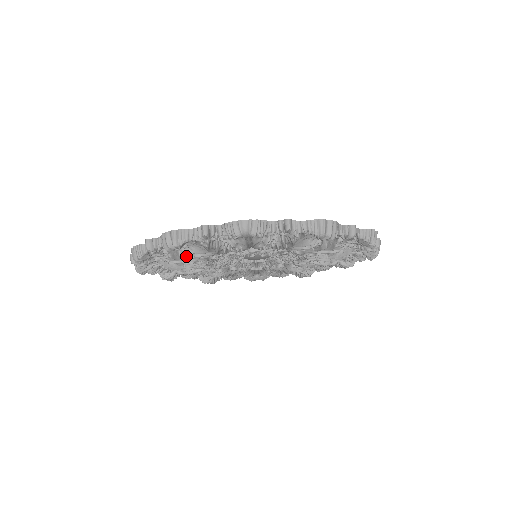
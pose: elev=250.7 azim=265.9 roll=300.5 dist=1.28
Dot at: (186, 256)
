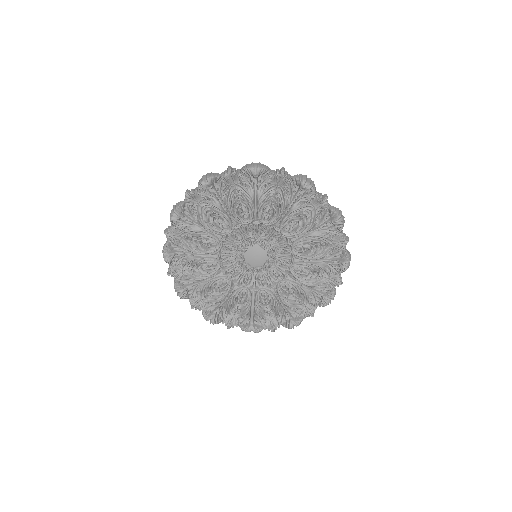
Dot at: (208, 220)
